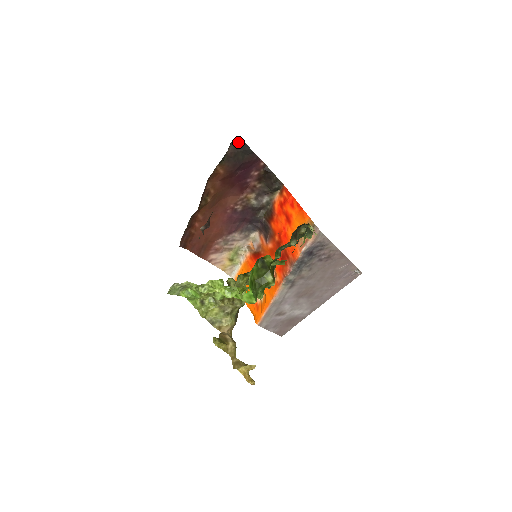
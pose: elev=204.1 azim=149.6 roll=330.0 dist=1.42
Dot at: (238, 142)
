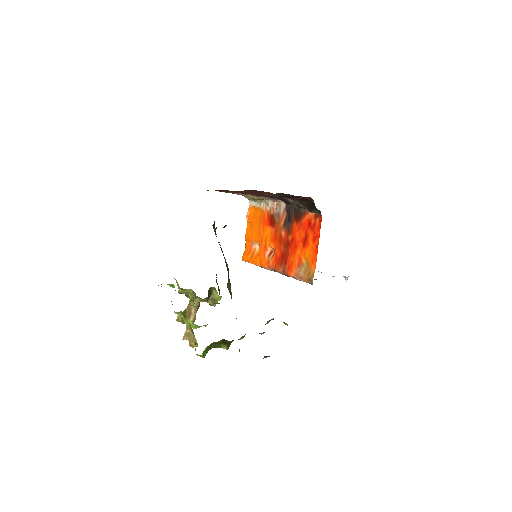
Dot at: (288, 194)
